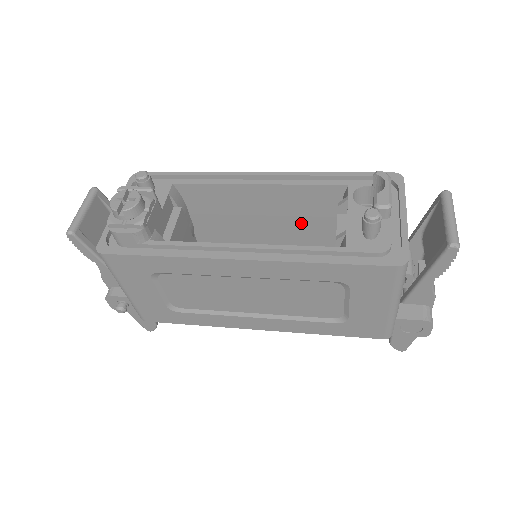
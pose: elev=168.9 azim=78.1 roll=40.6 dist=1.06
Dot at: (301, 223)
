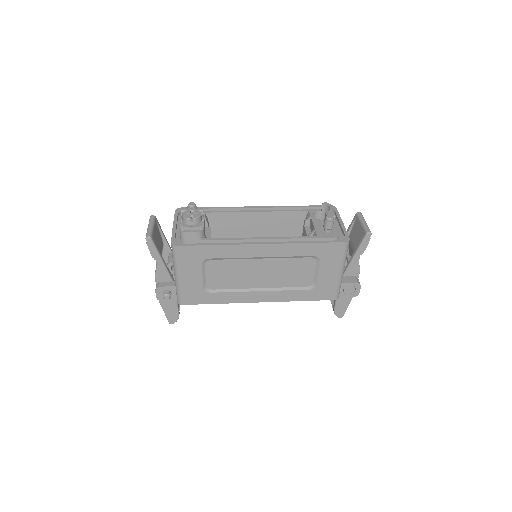
Dot at: occluded
